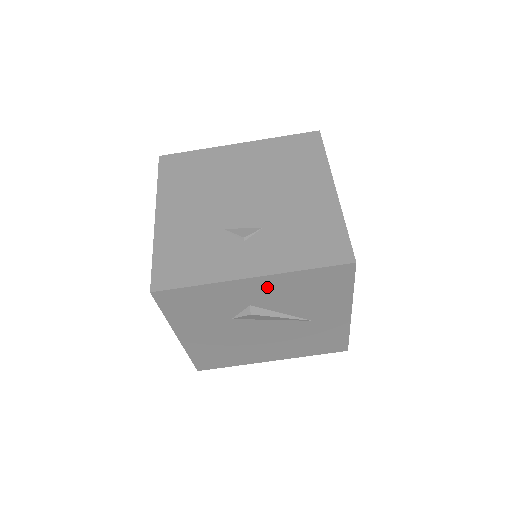
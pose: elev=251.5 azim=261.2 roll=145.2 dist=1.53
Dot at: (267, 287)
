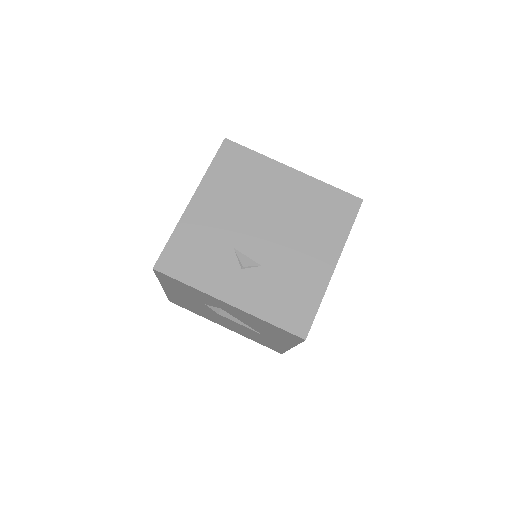
Dot at: (237, 311)
